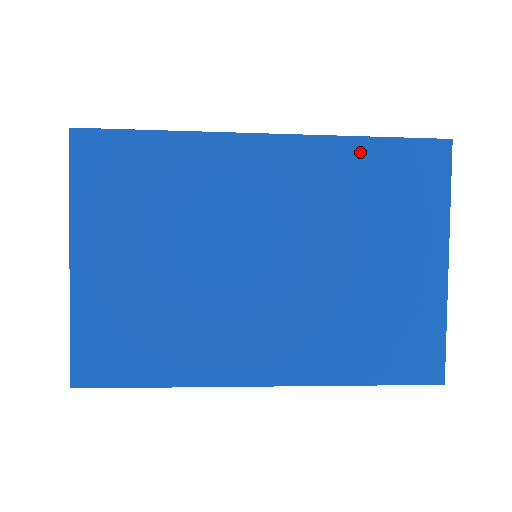
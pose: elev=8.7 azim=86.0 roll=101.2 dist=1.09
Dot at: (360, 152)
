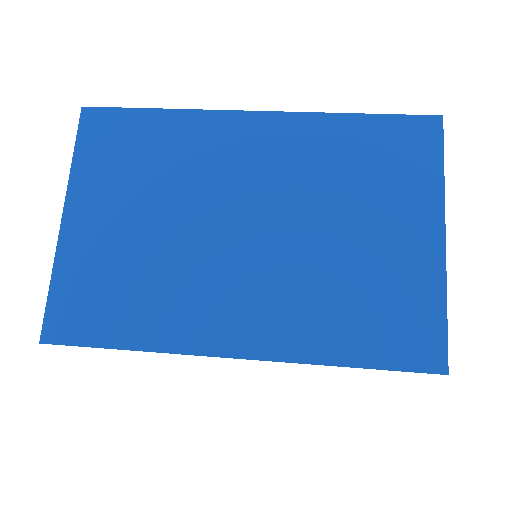
Dot at: (347, 127)
